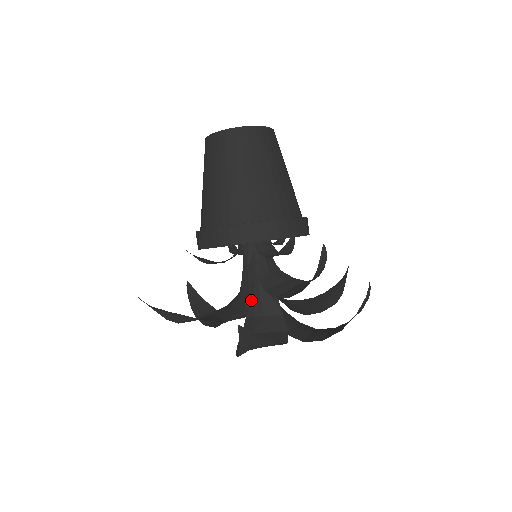
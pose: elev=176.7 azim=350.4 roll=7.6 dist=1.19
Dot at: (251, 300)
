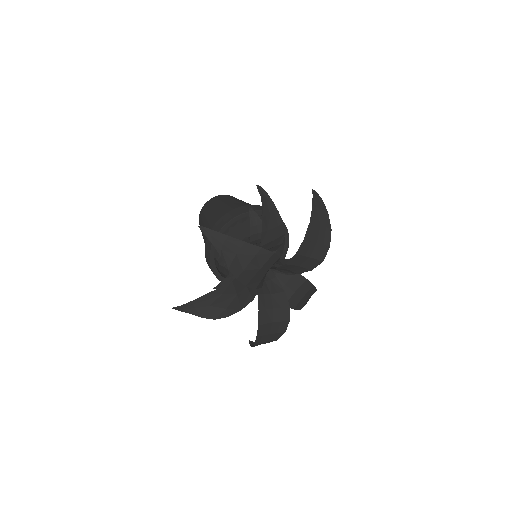
Dot at: occluded
